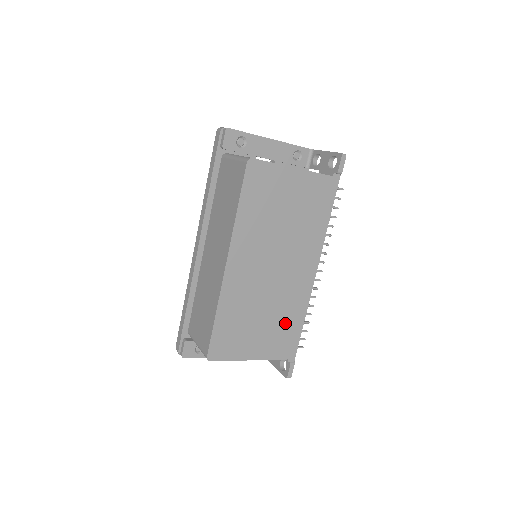
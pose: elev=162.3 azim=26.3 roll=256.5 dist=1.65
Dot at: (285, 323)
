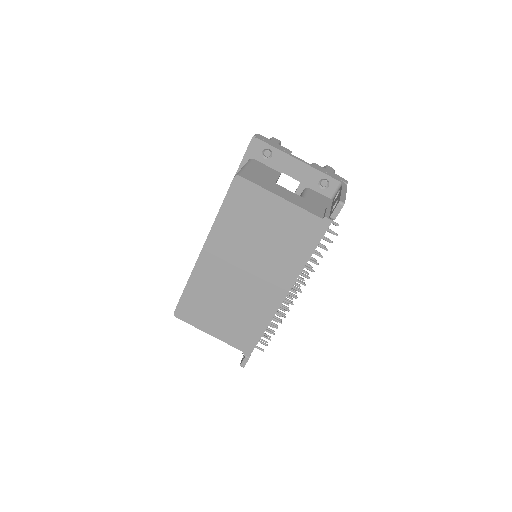
Dot at: (246, 322)
